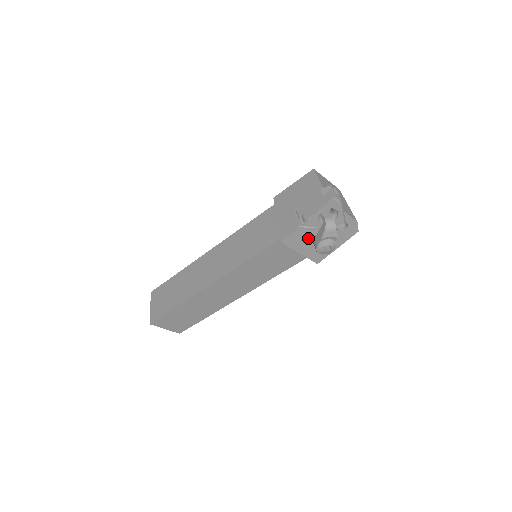
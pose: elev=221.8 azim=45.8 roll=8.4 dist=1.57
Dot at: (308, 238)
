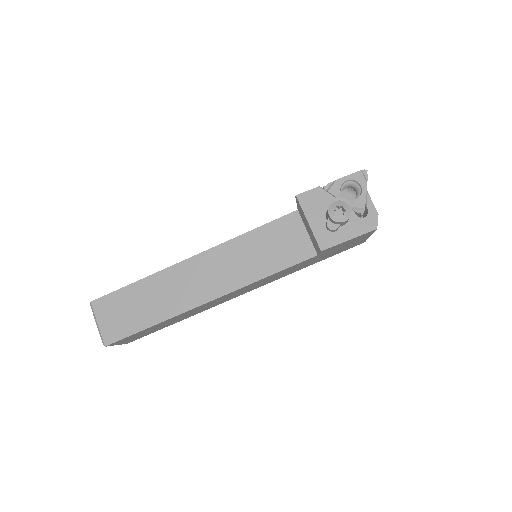
Dot at: (323, 207)
